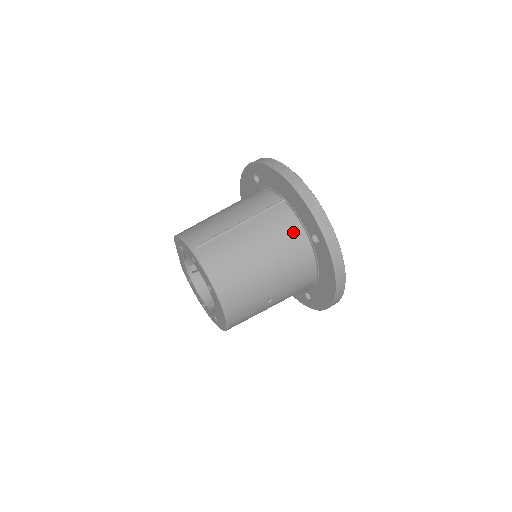
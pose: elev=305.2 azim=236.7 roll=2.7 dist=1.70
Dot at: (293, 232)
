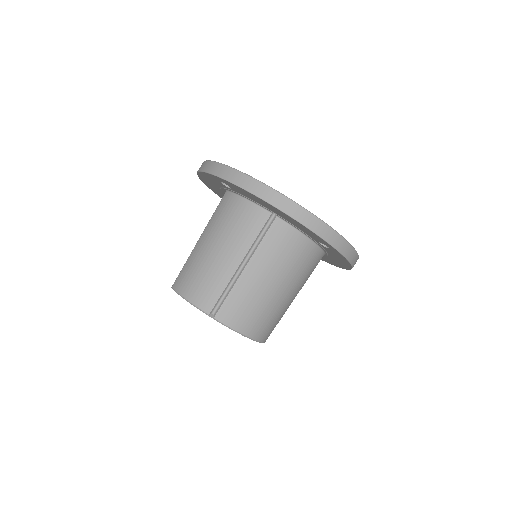
Dot at: (298, 245)
